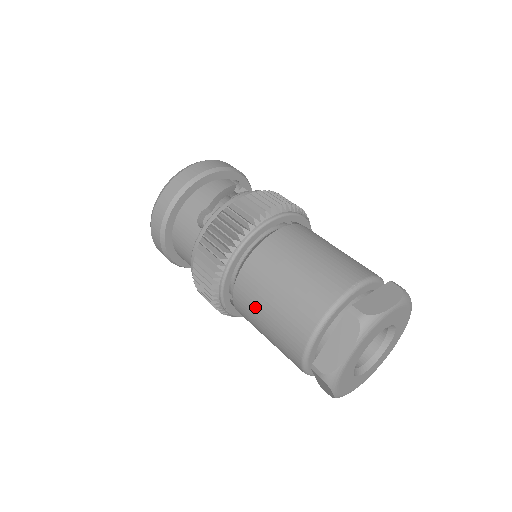
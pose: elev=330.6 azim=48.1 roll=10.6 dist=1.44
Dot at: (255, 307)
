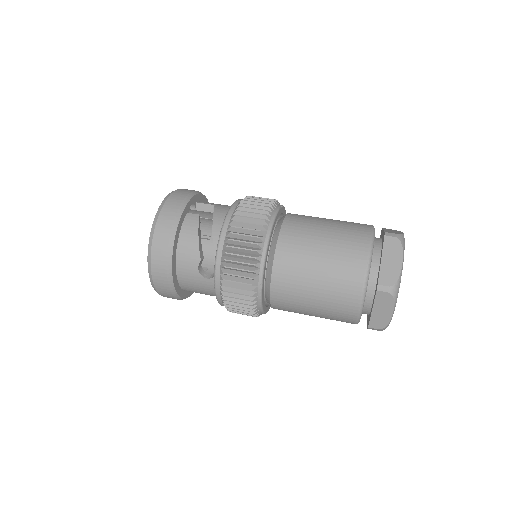
Dot at: (298, 311)
